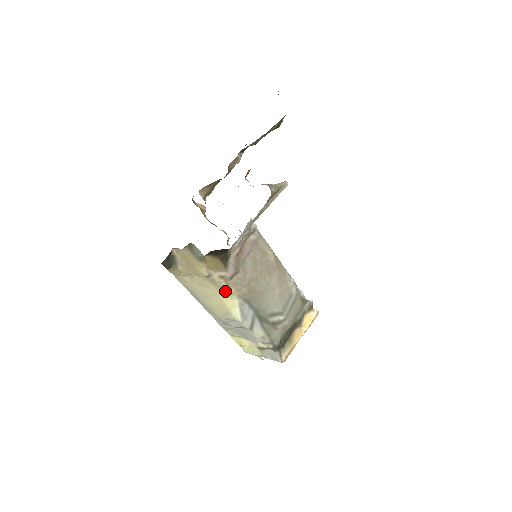
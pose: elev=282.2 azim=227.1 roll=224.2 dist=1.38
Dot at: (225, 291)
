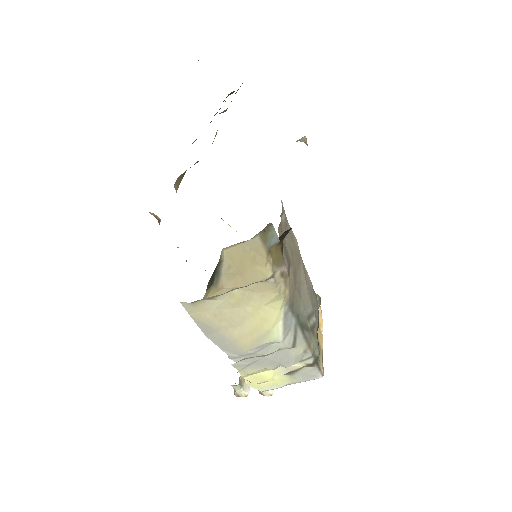
Dot at: (278, 297)
